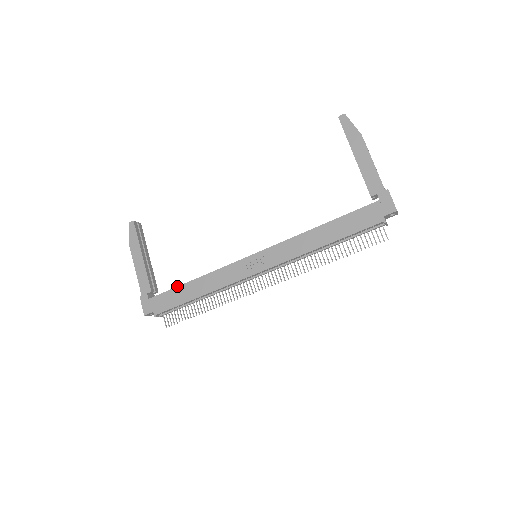
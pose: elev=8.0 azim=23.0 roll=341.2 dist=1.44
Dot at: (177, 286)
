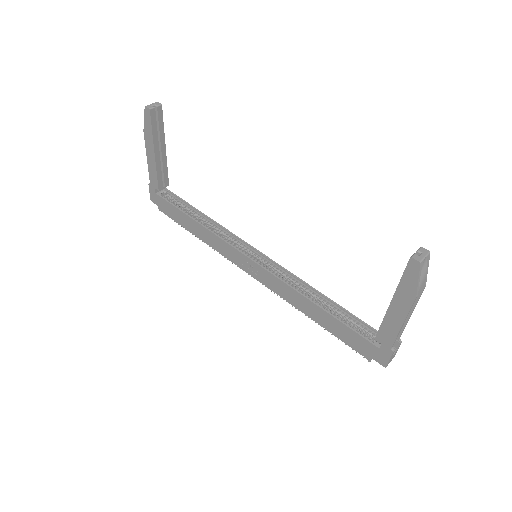
Dot at: (181, 210)
